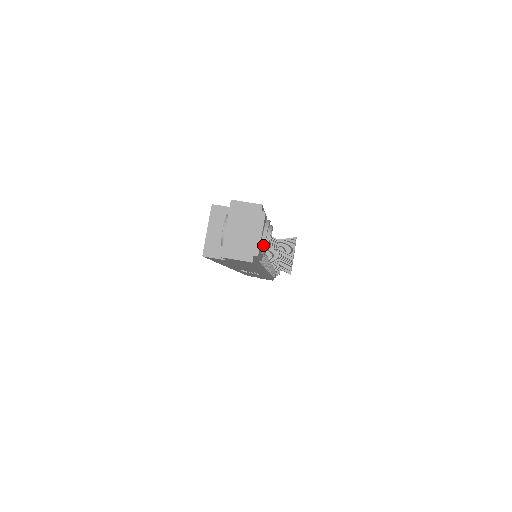
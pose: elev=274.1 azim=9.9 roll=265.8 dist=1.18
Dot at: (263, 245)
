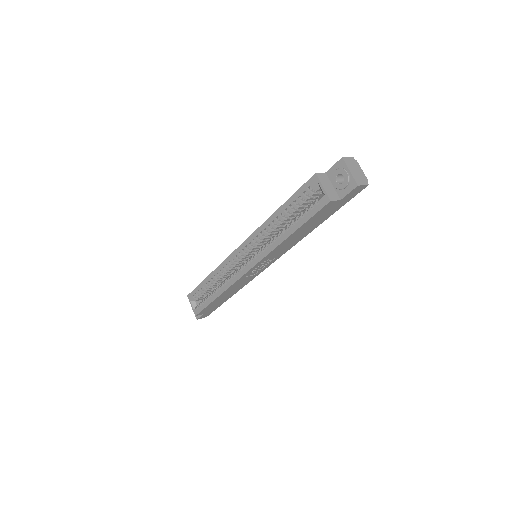
Dot at: occluded
